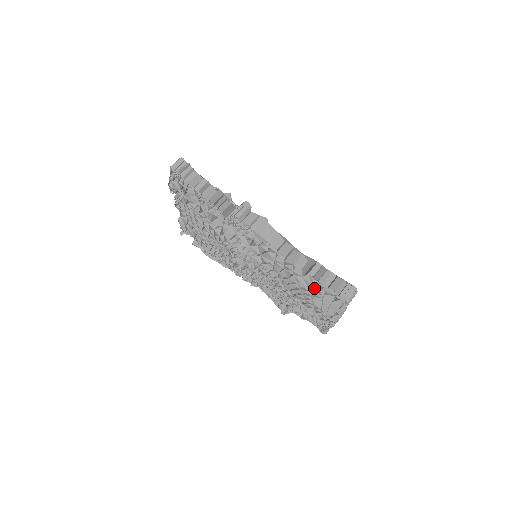
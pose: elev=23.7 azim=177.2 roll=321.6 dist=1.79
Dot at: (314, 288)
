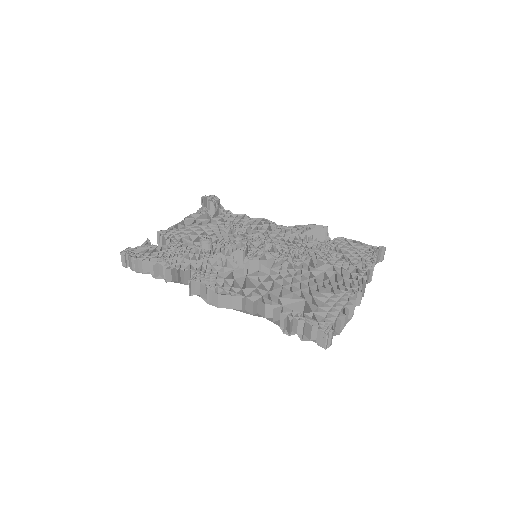
Dot at: occluded
